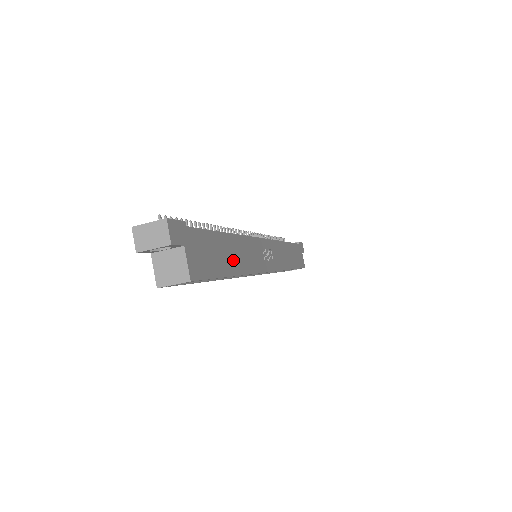
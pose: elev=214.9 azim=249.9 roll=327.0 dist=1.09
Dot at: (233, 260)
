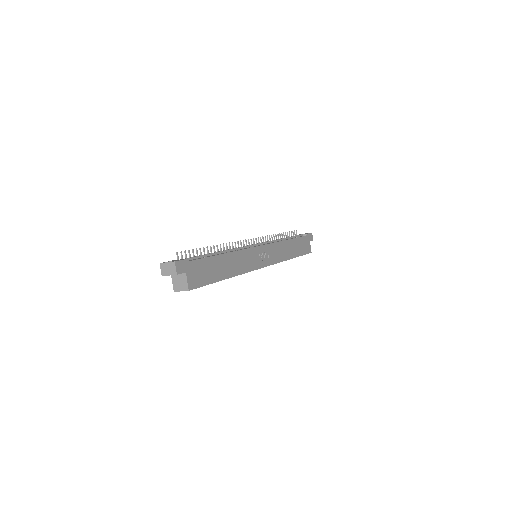
Dot at: (226, 270)
